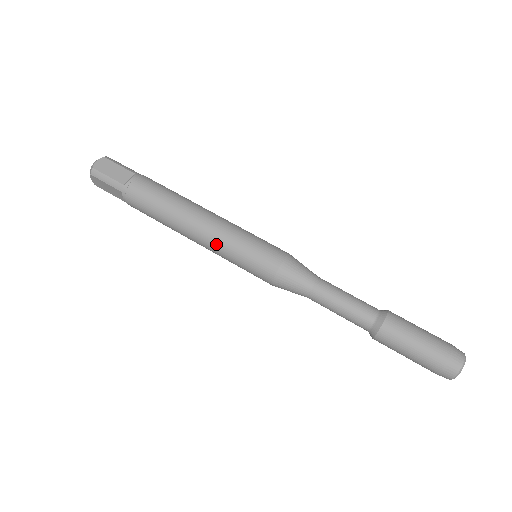
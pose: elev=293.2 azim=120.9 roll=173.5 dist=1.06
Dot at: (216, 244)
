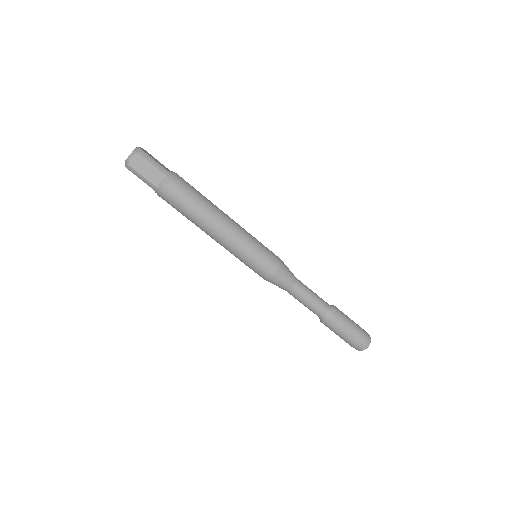
Dot at: (228, 249)
